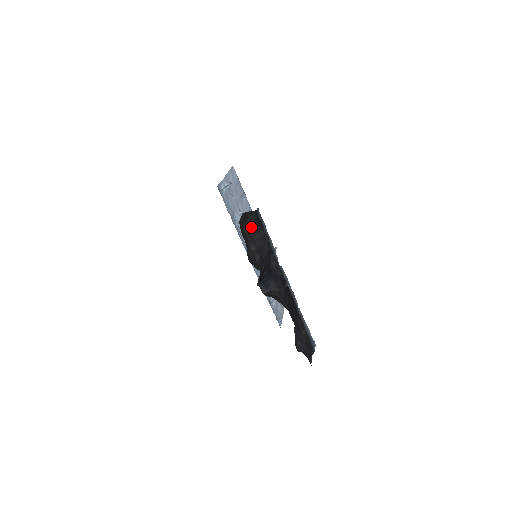
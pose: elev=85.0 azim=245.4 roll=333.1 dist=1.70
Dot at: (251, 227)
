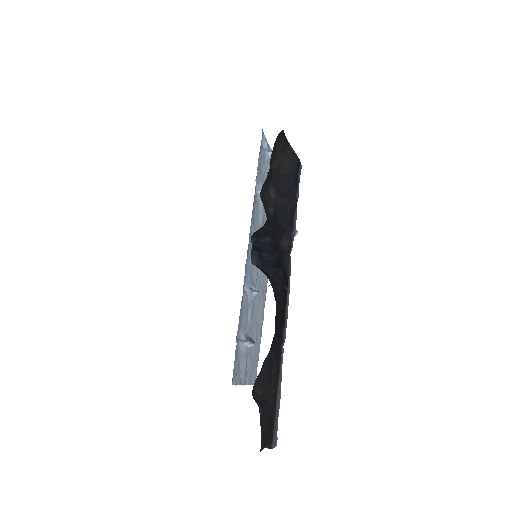
Dot at: (284, 171)
